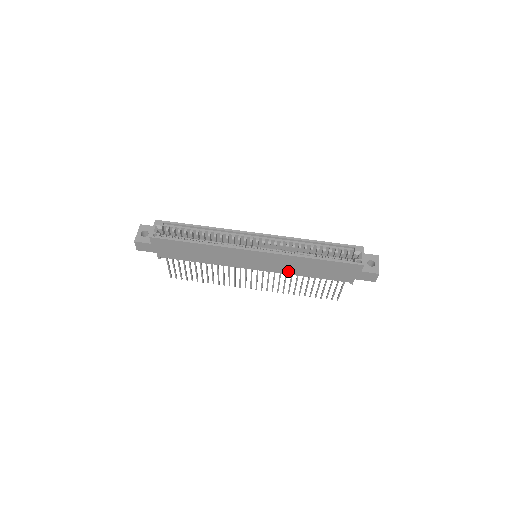
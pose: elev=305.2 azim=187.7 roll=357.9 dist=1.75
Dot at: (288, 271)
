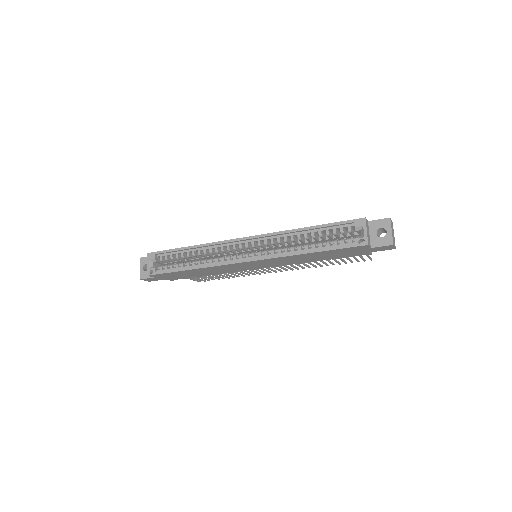
Dot at: (294, 263)
